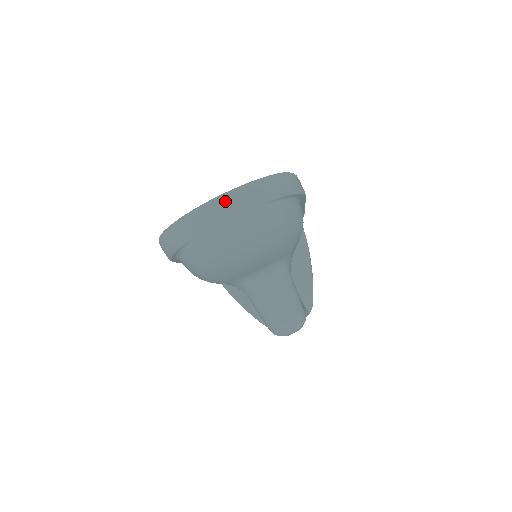
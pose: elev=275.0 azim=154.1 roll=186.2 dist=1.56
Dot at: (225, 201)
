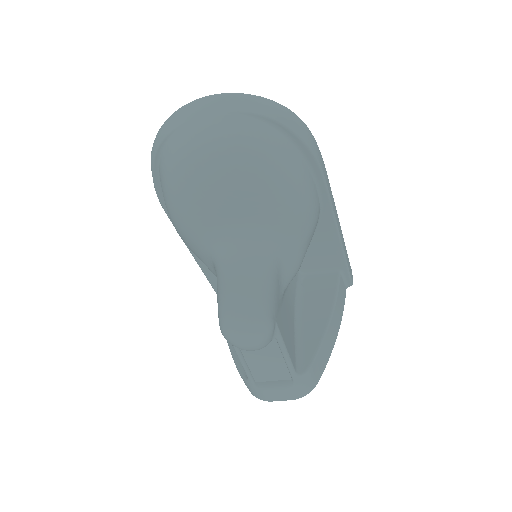
Dot at: (213, 99)
